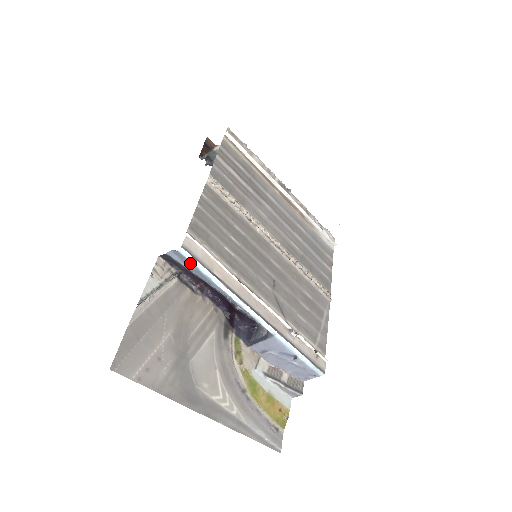
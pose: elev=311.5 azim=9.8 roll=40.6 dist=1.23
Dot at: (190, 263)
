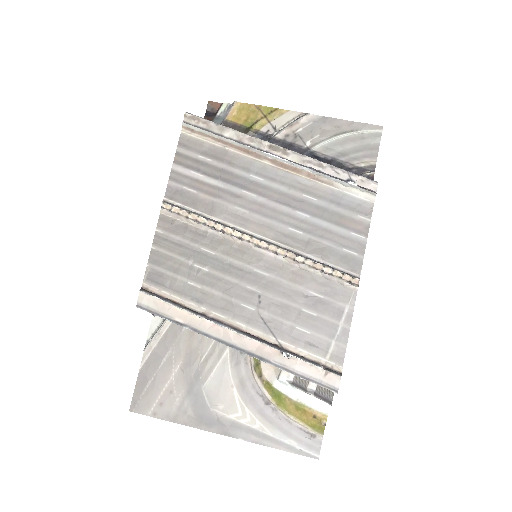
Dot at: occluded
